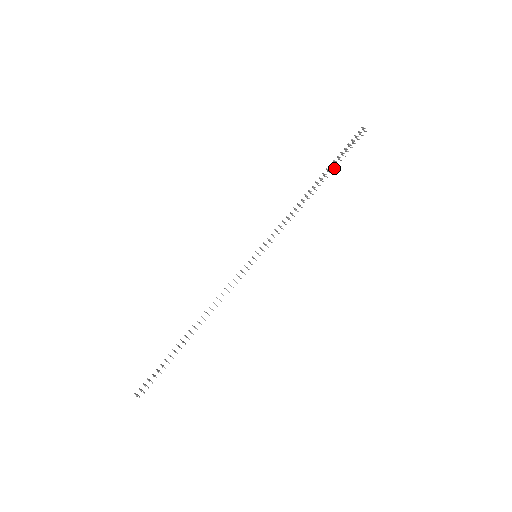
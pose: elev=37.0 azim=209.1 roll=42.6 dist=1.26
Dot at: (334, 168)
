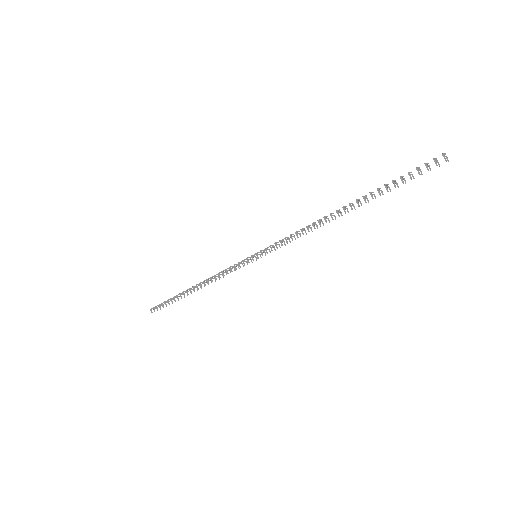
Dot at: (375, 197)
